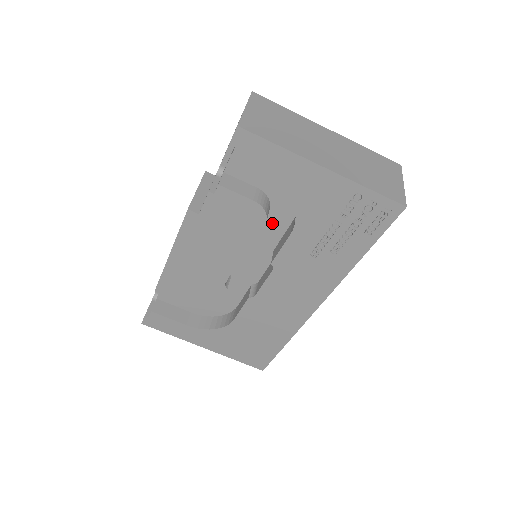
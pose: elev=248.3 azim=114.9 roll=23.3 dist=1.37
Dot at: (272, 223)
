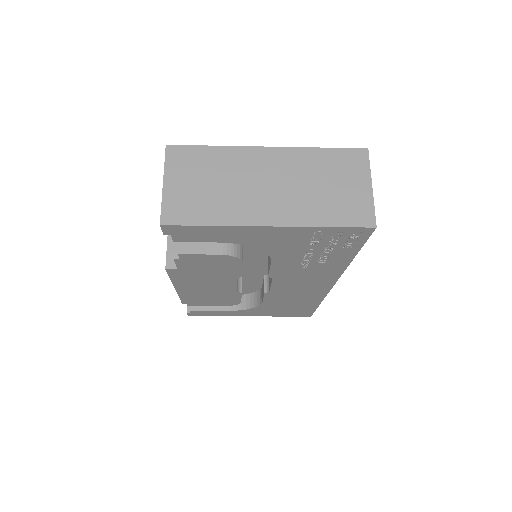
Dot at: occluded
